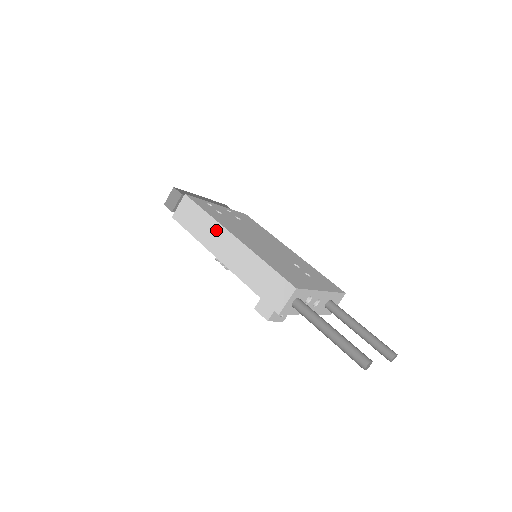
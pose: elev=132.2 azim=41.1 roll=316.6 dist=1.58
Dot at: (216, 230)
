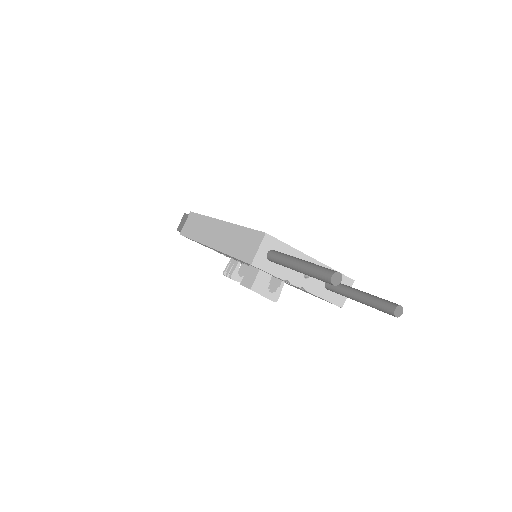
Dot at: (209, 224)
